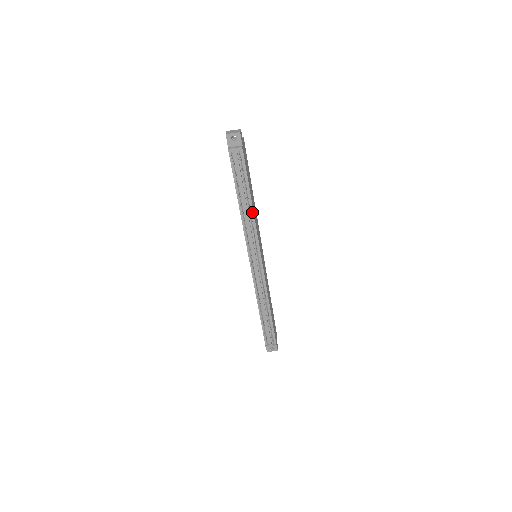
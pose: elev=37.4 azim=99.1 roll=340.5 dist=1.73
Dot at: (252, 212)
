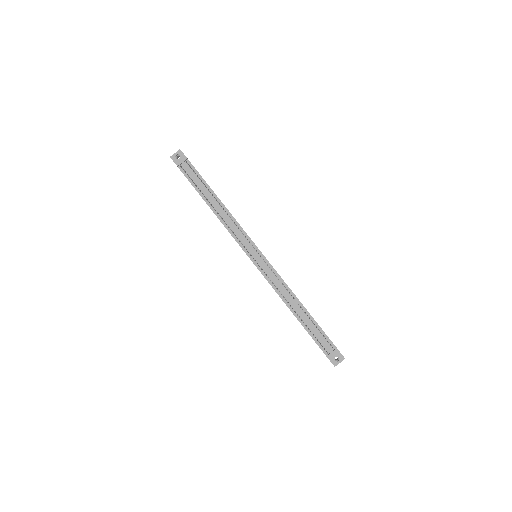
Dot at: (225, 209)
